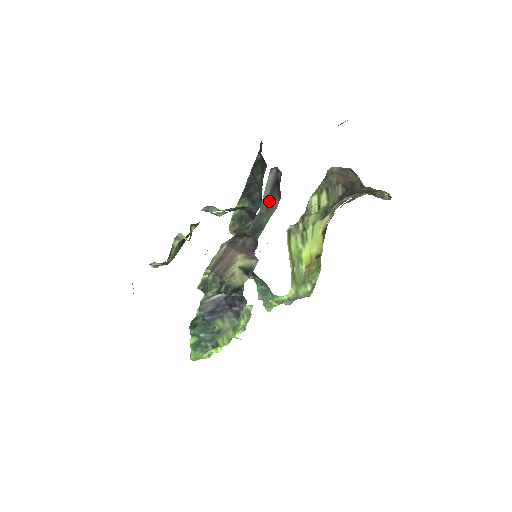
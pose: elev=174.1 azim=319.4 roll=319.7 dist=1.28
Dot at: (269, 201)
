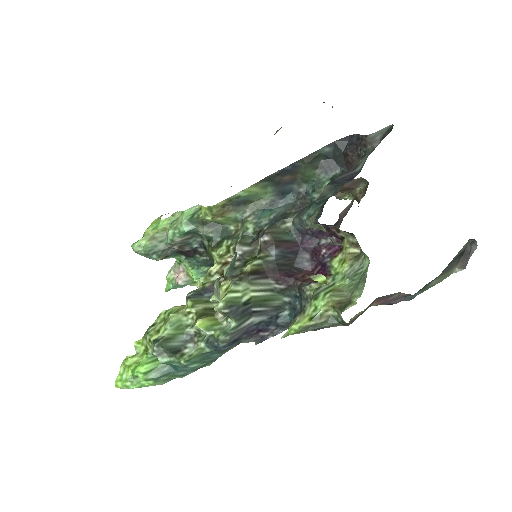
Dot at: (448, 267)
